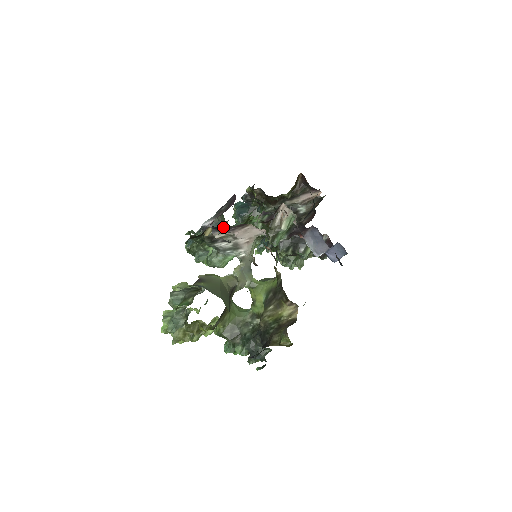
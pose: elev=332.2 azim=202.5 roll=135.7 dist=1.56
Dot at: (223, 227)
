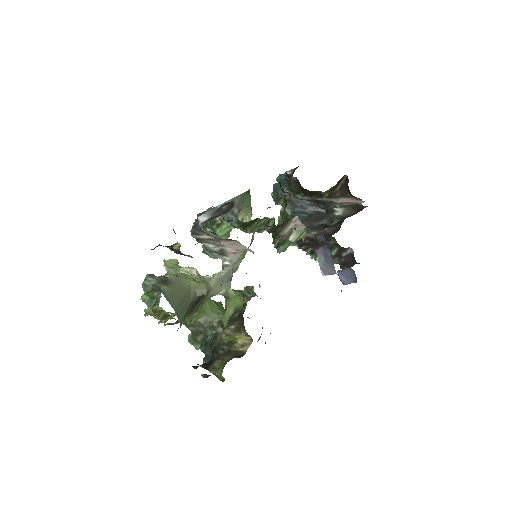
Dot at: (232, 216)
